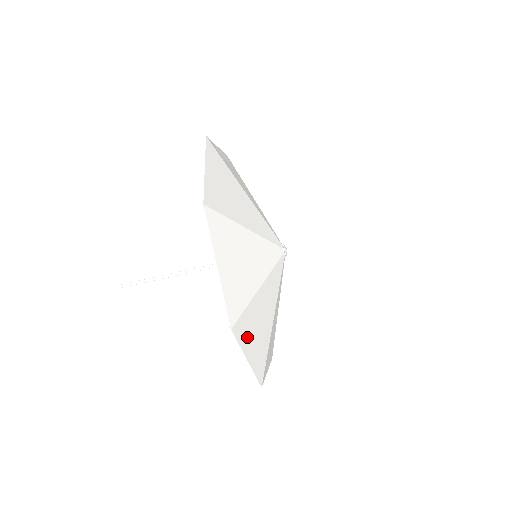
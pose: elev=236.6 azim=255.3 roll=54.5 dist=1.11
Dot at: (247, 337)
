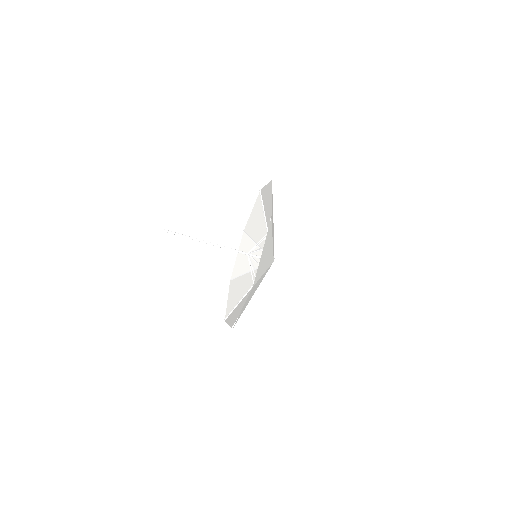
Dot at: (249, 296)
